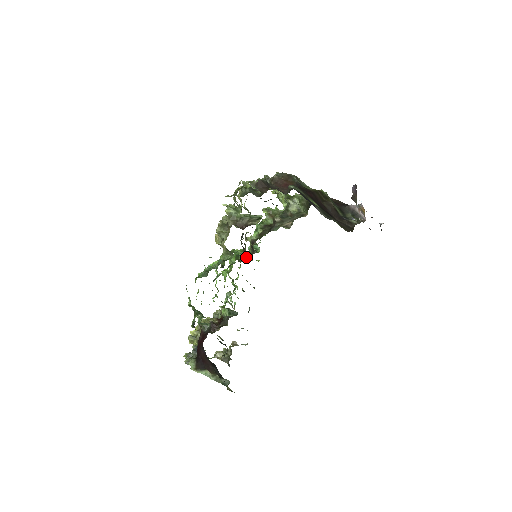
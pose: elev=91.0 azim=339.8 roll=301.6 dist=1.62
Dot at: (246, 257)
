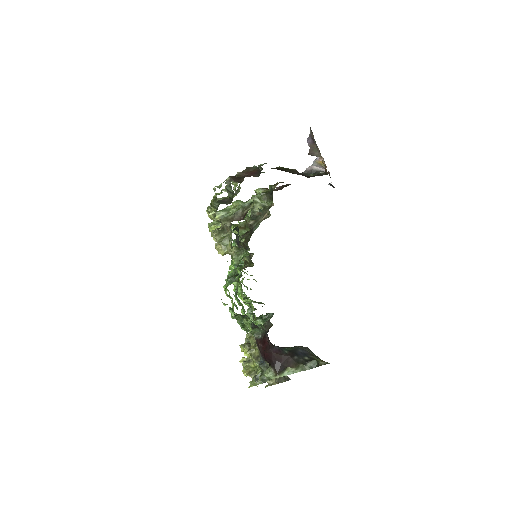
Dot at: occluded
